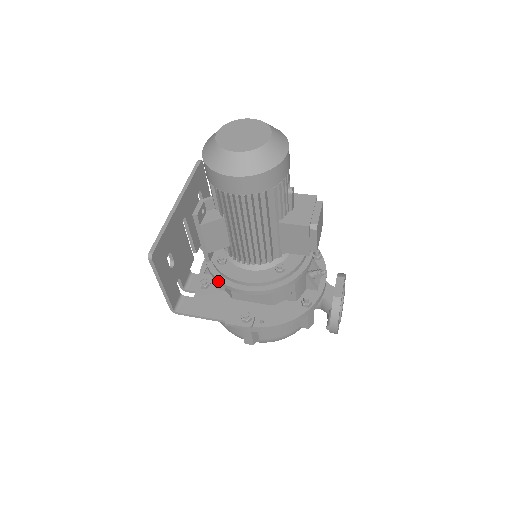
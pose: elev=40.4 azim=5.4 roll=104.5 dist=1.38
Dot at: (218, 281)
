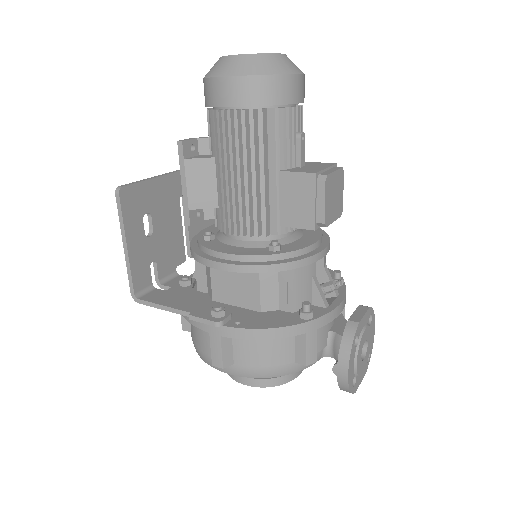
Dot at: (195, 256)
